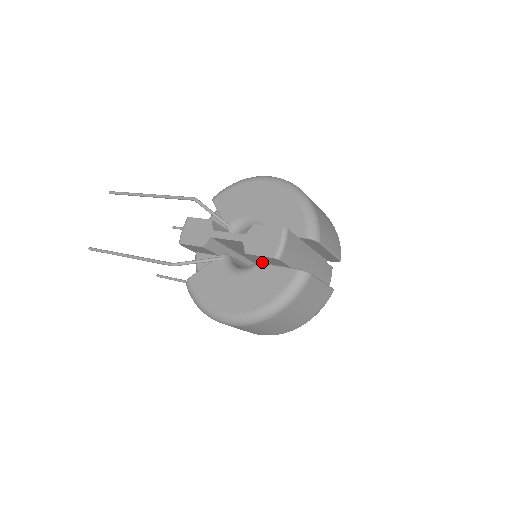
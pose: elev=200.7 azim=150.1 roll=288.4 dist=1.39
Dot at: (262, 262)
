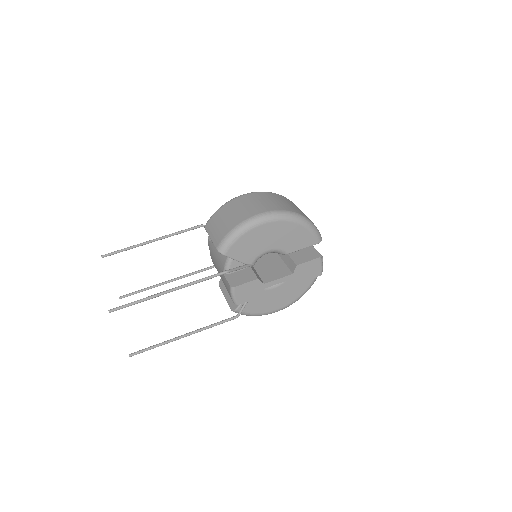
Dot at: occluded
